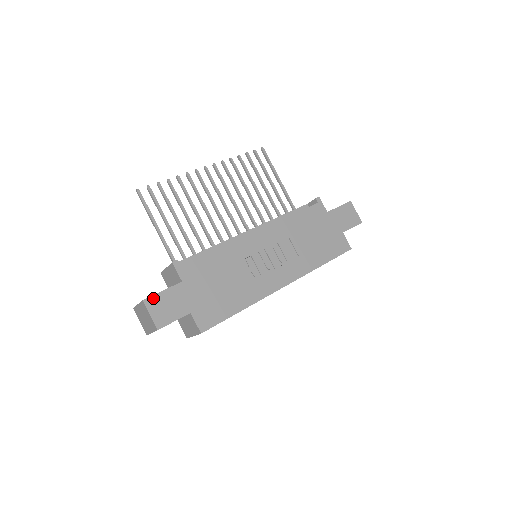
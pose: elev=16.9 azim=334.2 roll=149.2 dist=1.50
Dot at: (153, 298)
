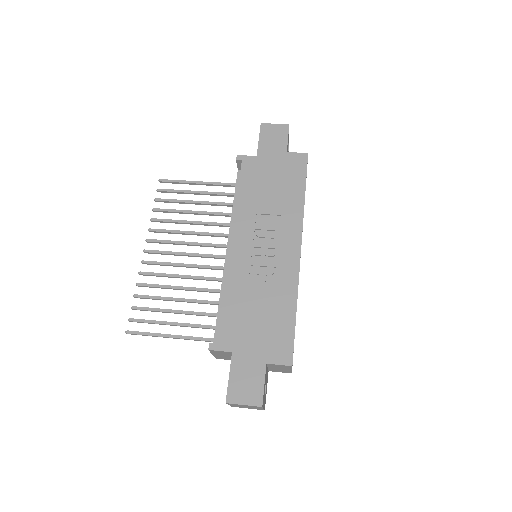
Dot at: (230, 391)
